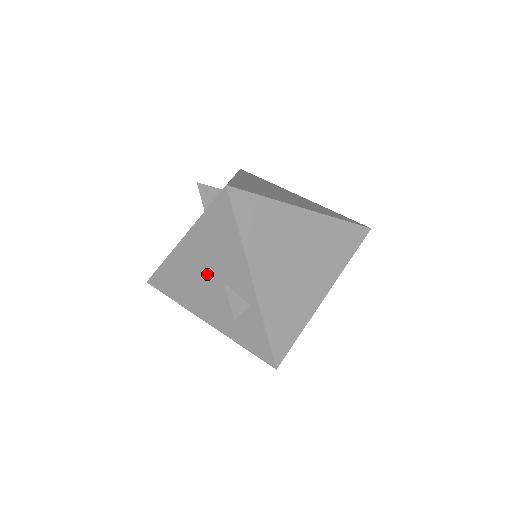
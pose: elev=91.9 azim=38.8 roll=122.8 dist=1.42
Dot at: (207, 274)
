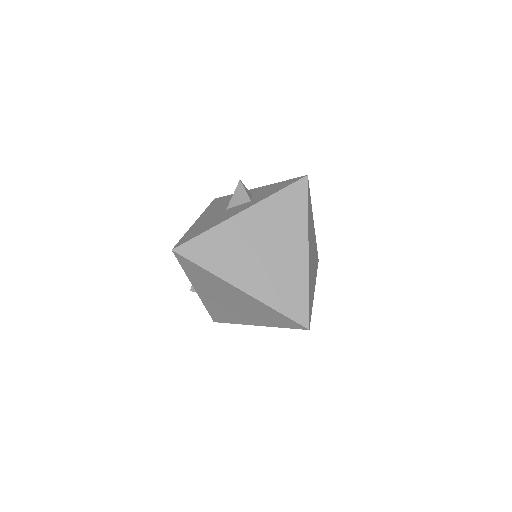
Dot at: occluded
